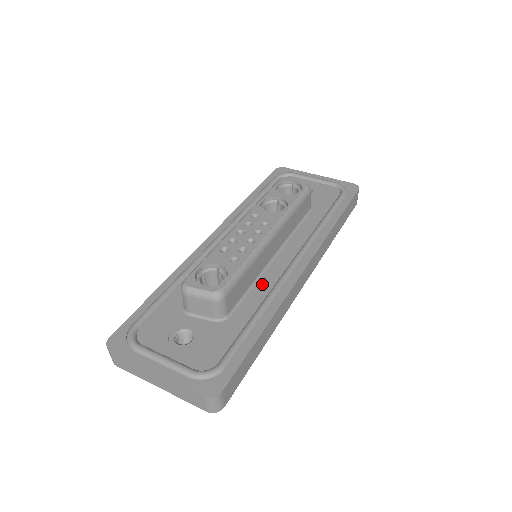
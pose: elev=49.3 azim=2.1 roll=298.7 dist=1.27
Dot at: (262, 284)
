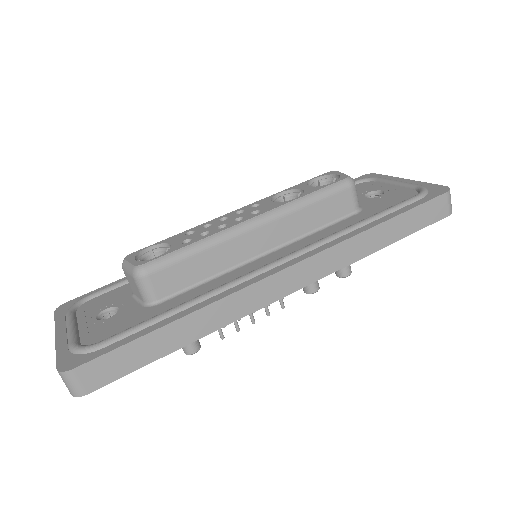
Dot at: (221, 279)
